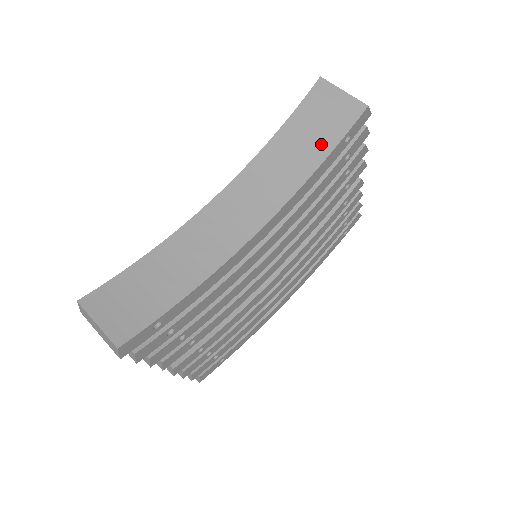
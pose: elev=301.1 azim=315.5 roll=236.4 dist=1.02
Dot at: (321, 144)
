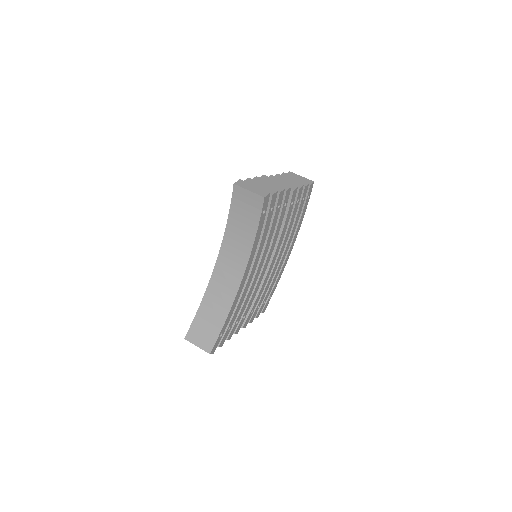
Dot at: (252, 222)
